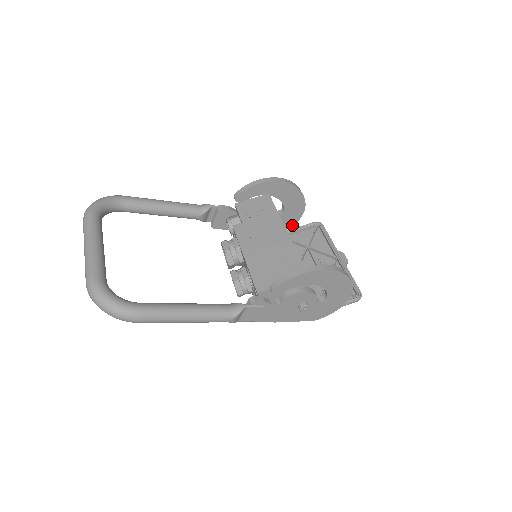
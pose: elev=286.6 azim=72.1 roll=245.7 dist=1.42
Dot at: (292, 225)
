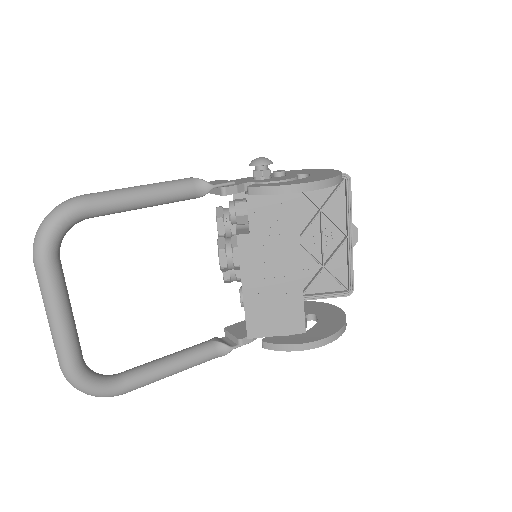
Dot at: occluded
